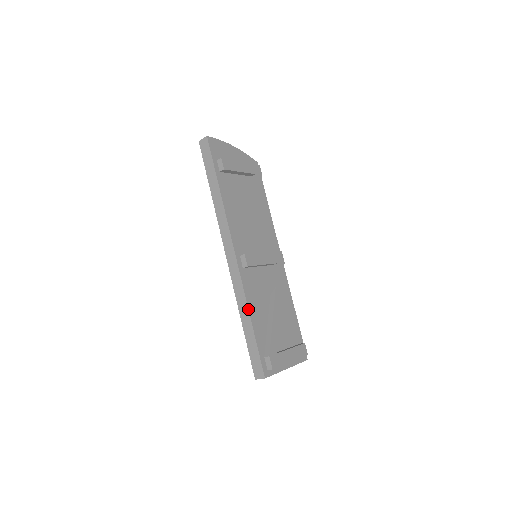
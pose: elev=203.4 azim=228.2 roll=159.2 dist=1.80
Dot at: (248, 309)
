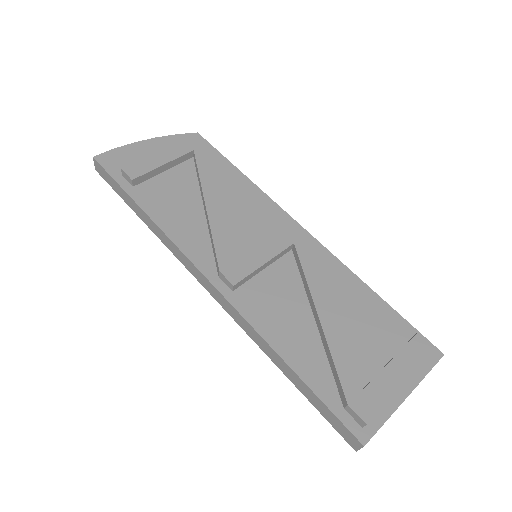
Dot at: (271, 348)
